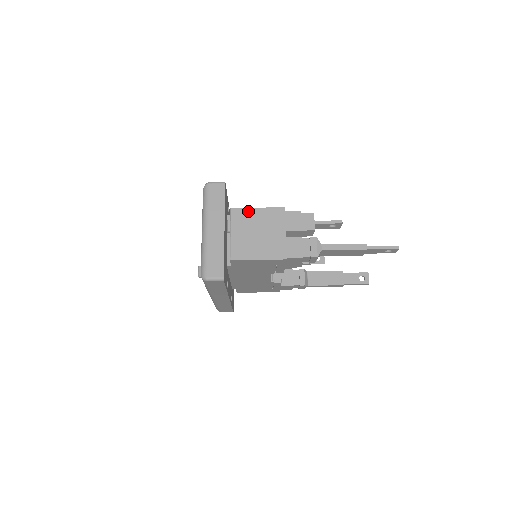
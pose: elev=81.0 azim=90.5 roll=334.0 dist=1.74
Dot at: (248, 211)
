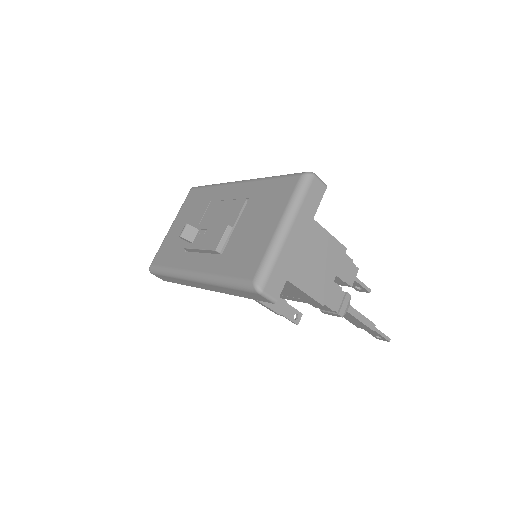
Dot at: (320, 230)
